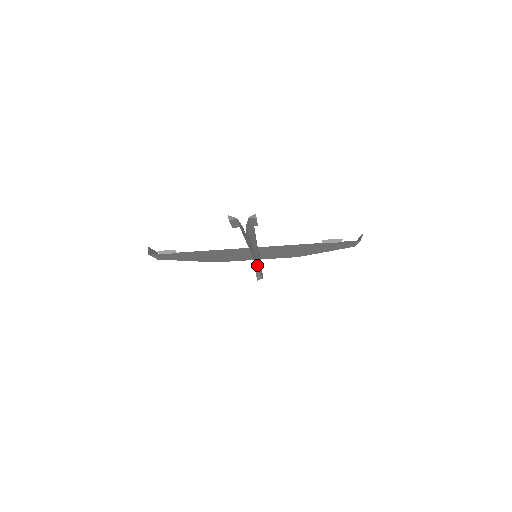
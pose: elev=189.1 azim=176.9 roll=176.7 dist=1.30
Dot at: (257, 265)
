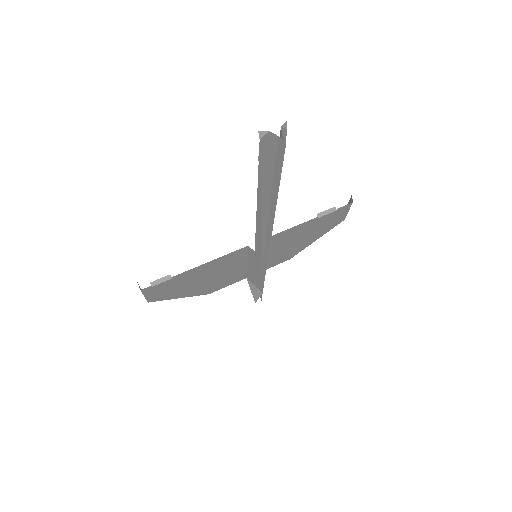
Dot at: (266, 255)
